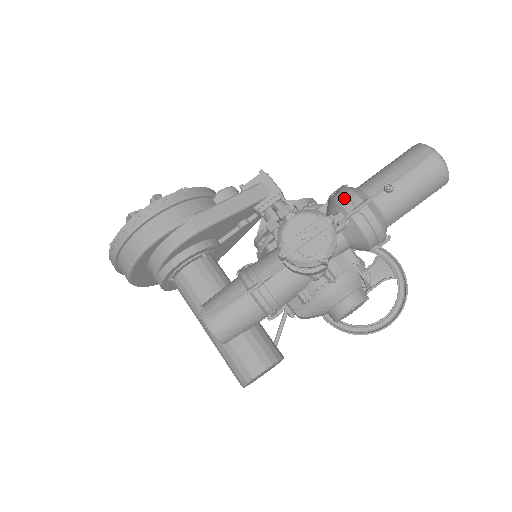
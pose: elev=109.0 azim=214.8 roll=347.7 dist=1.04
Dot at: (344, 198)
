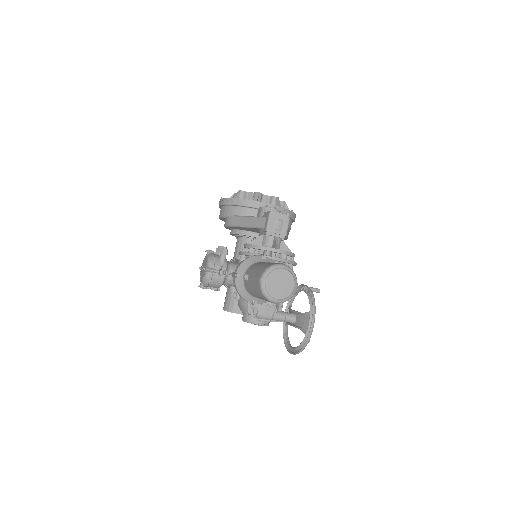
Dot at: (240, 263)
